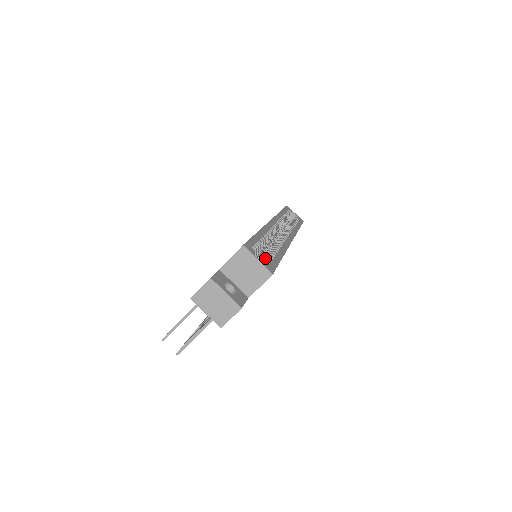
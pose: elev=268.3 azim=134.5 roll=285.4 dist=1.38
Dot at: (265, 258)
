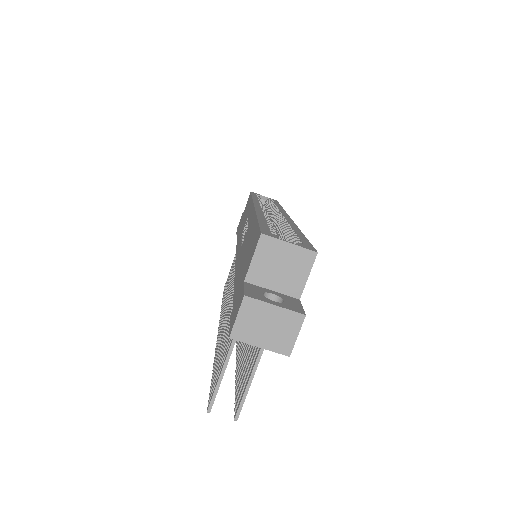
Dot at: (290, 241)
